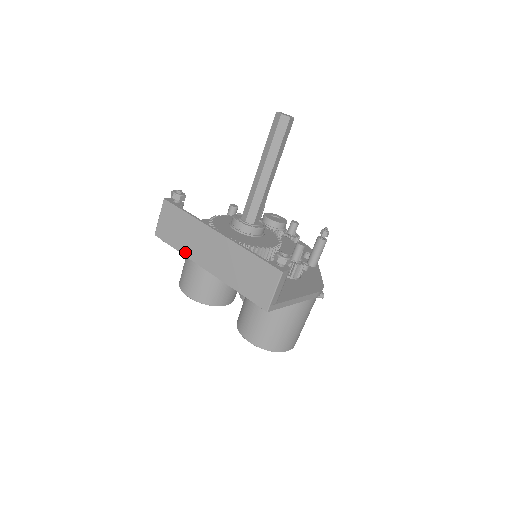
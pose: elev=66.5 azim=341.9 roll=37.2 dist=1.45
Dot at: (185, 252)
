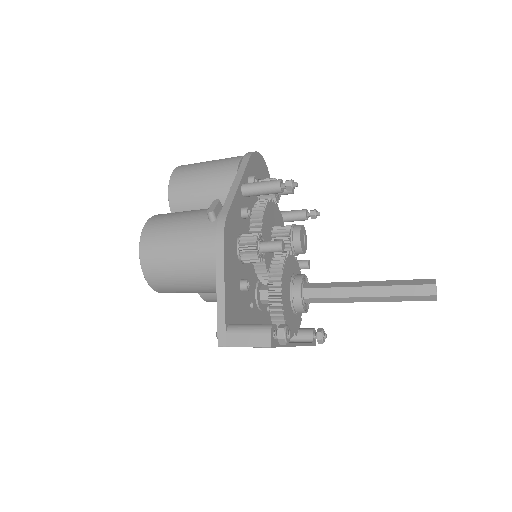
Dot at: occluded
